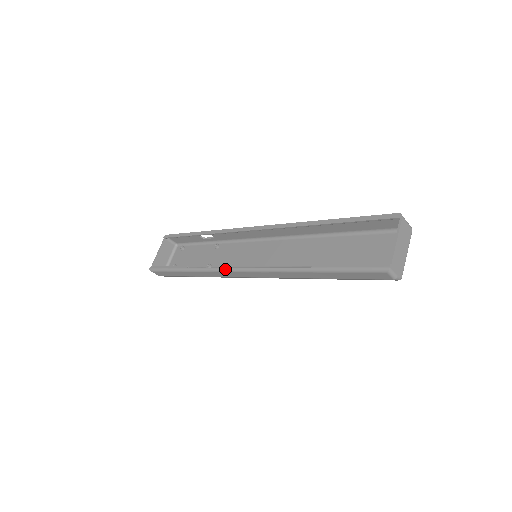
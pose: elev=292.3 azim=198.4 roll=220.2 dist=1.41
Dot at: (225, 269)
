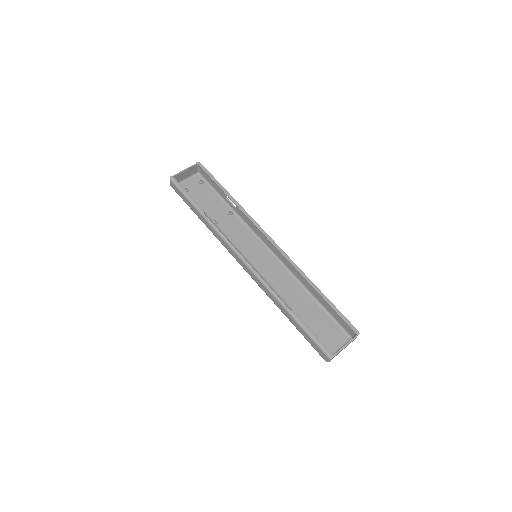
Dot at: (233, 248)
